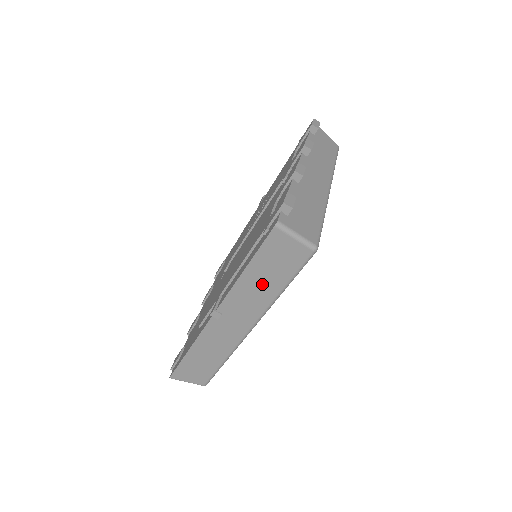
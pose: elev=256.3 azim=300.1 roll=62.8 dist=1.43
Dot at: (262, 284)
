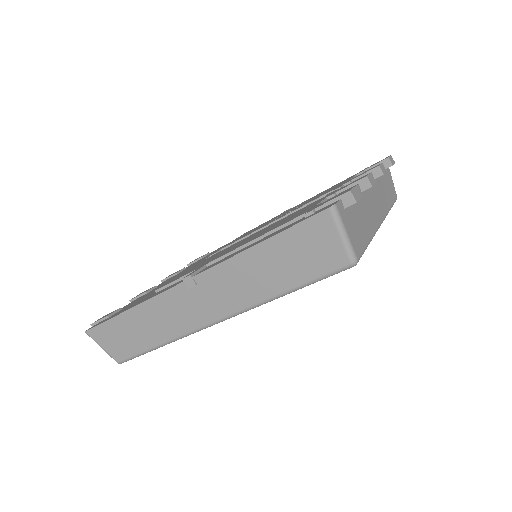
Dot at: (266, 273)
